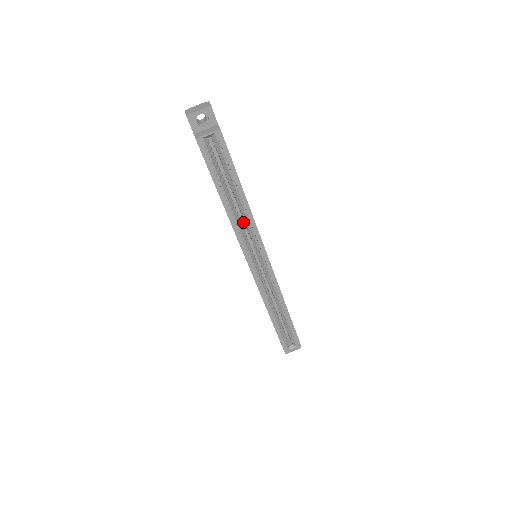
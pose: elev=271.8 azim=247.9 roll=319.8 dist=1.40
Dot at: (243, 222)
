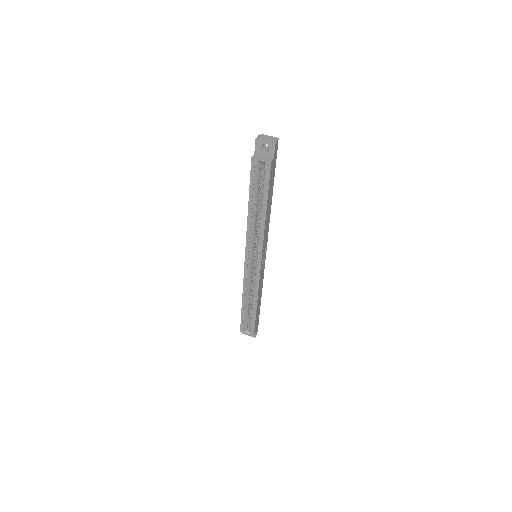
Dot at: occluded
